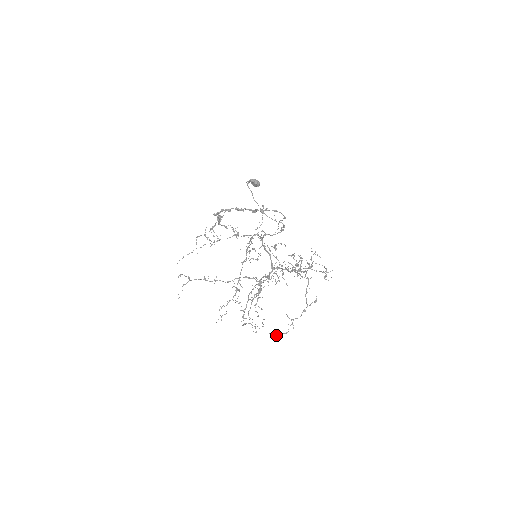
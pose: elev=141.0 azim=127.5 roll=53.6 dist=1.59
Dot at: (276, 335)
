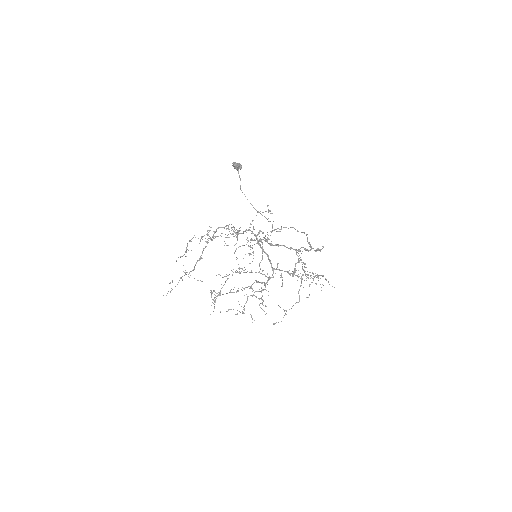
Dot at: (273, 324)
